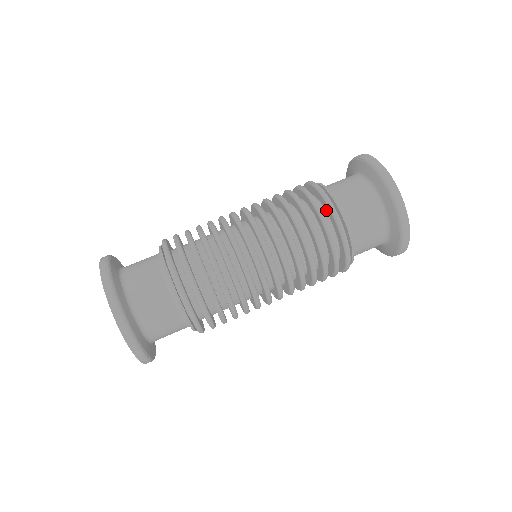
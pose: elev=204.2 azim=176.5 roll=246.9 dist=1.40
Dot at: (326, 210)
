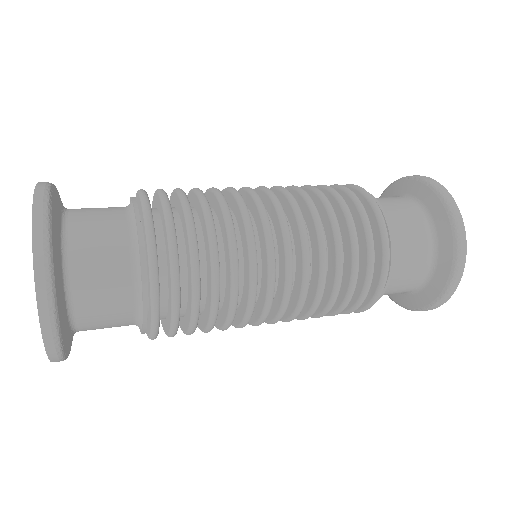
Dot at: (375, 254)
